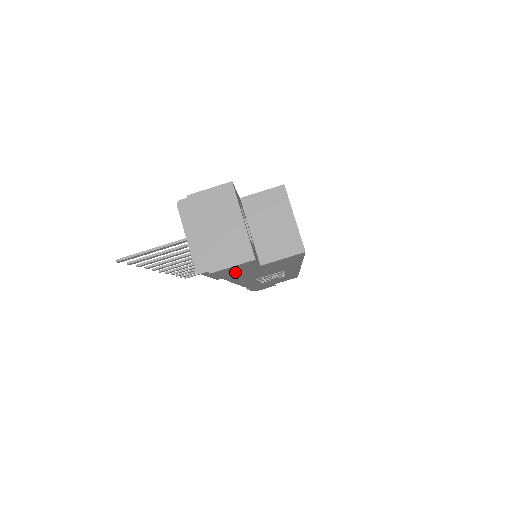
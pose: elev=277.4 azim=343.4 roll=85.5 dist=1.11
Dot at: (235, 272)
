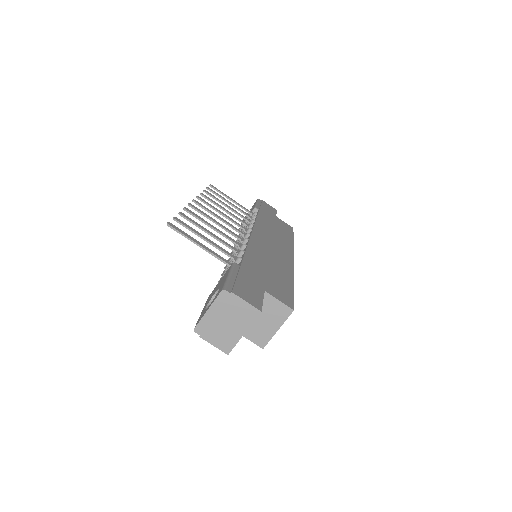
Dot at: occluded
